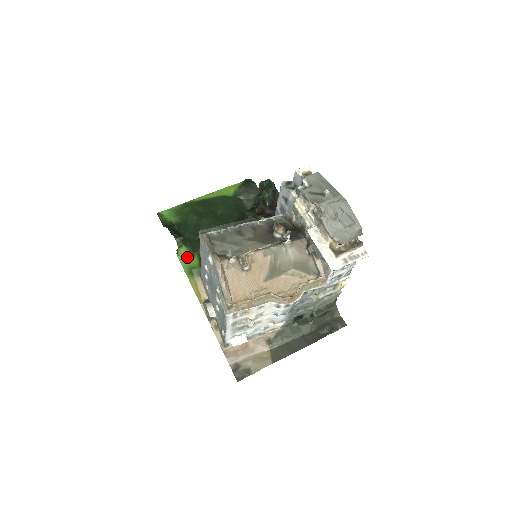
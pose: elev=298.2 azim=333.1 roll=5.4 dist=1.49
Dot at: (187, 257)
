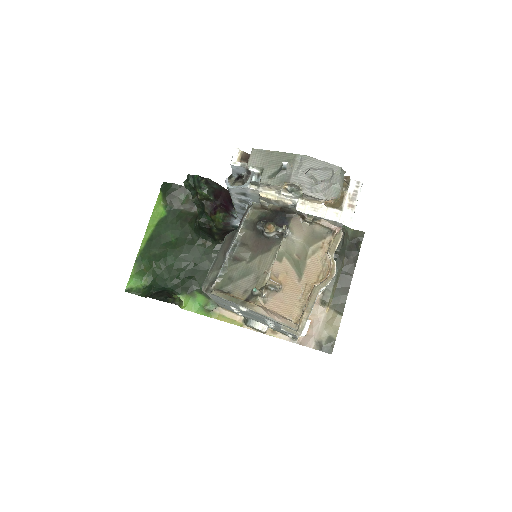
Dot at: (191, 302)
